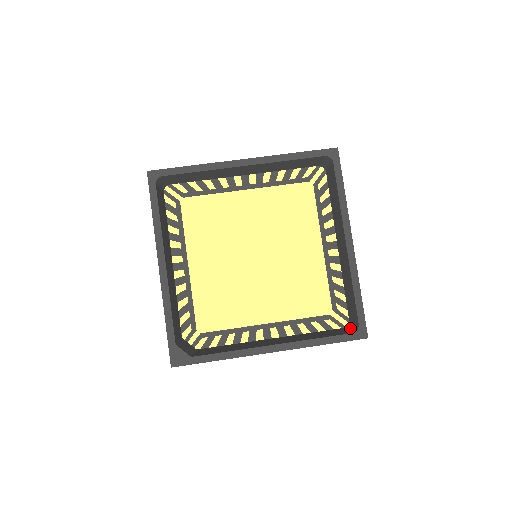
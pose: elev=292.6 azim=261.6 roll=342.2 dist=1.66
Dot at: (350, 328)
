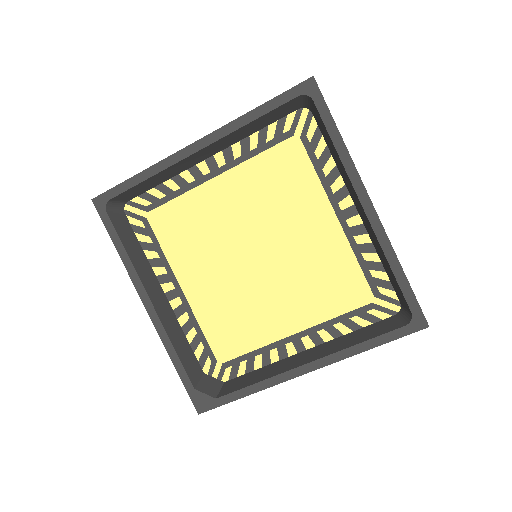
Dot at: (403, 316)
